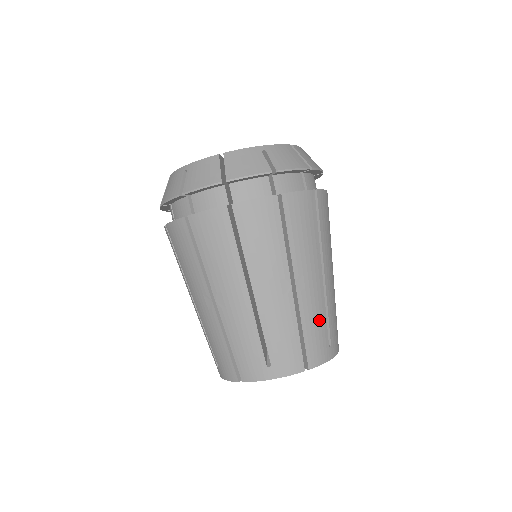
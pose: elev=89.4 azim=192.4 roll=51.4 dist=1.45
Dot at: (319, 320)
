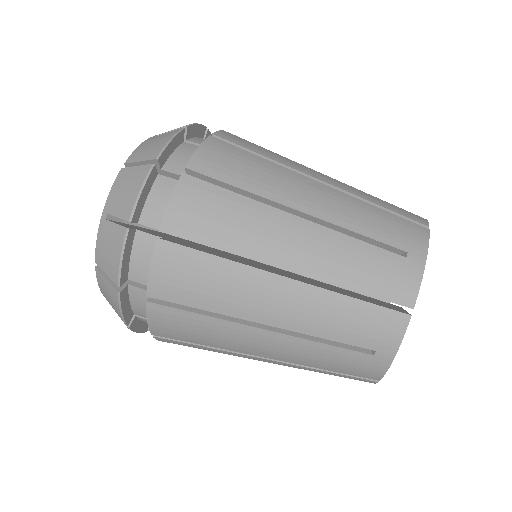
Dot at: (357, 257)
